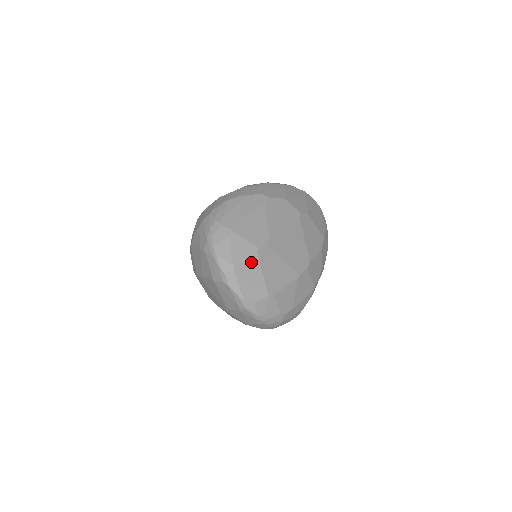
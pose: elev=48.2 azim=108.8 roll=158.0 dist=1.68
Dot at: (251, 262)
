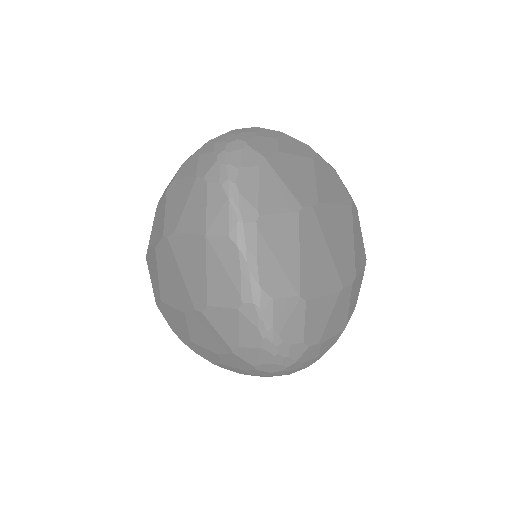
Dot at: (287, 222)
